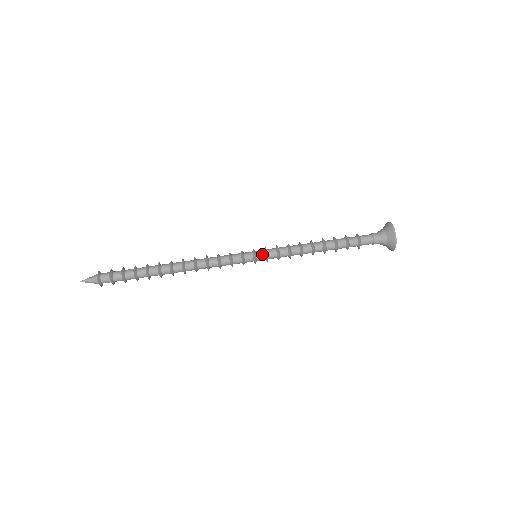
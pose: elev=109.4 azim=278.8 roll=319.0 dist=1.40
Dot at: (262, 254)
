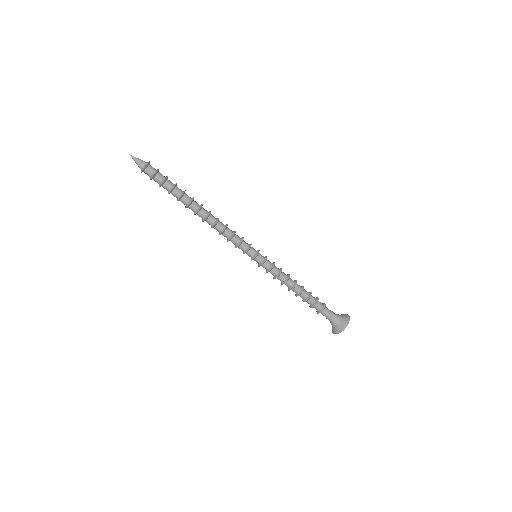
Dot at: (258, 262)
